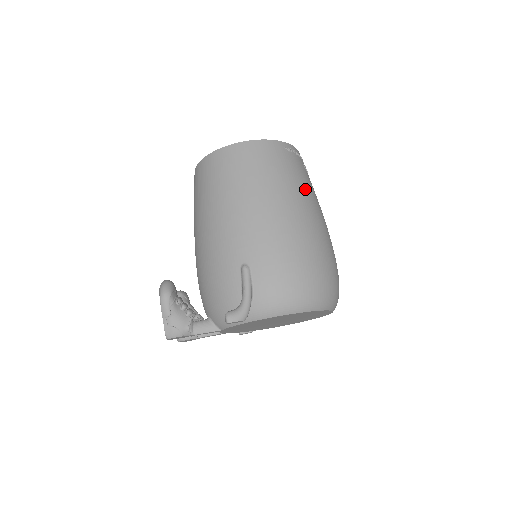
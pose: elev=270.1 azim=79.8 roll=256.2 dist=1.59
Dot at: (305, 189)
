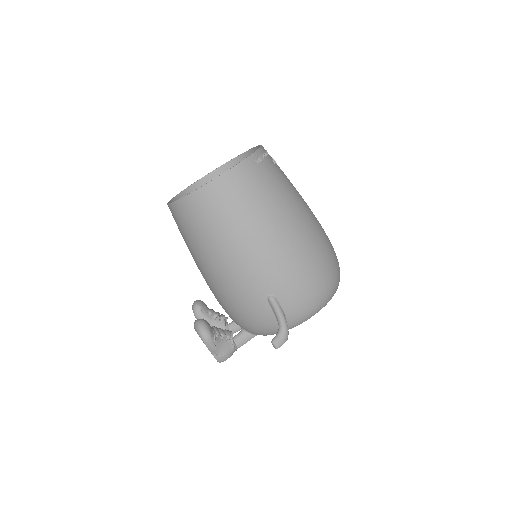
Dot at: (289, 195)
